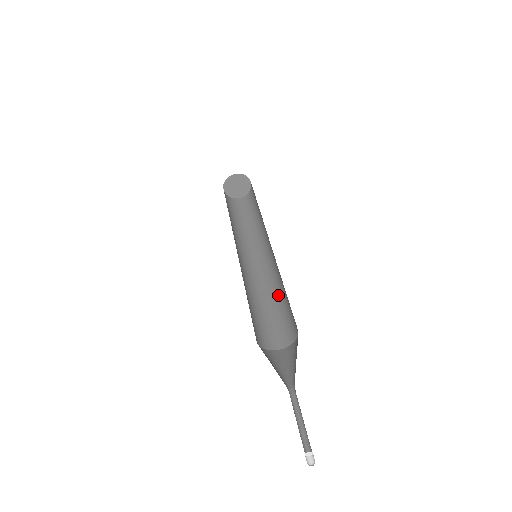
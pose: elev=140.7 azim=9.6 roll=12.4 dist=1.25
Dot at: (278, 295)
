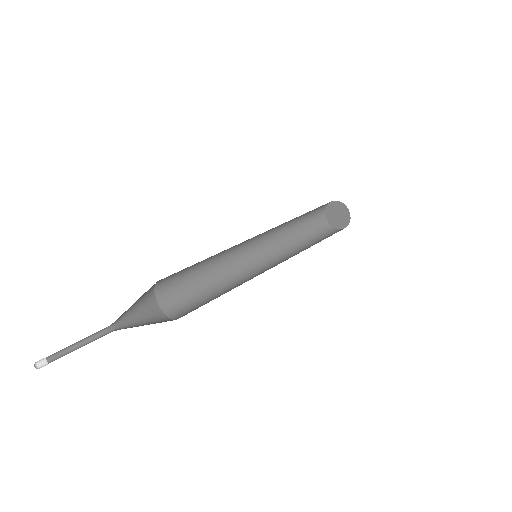
Dot at: (226, 291)
